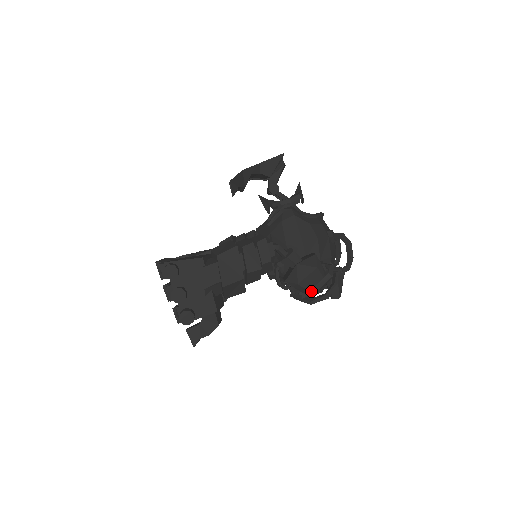
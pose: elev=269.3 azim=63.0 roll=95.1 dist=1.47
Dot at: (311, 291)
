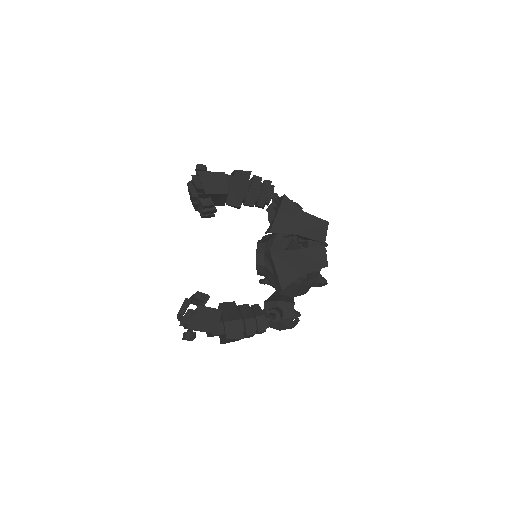
Dot at: occluded
